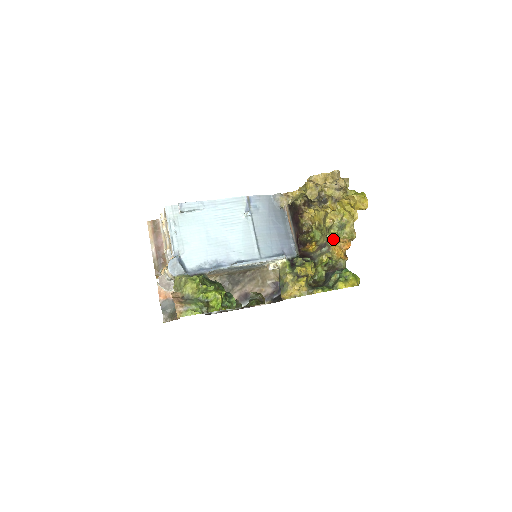
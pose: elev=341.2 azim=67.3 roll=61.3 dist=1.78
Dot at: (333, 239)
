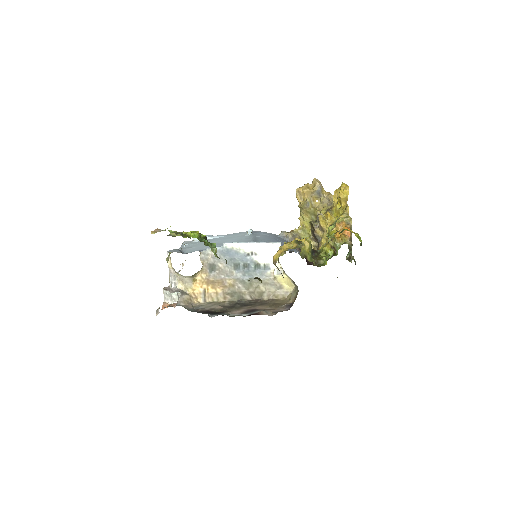
Dot at: (333, 233)
